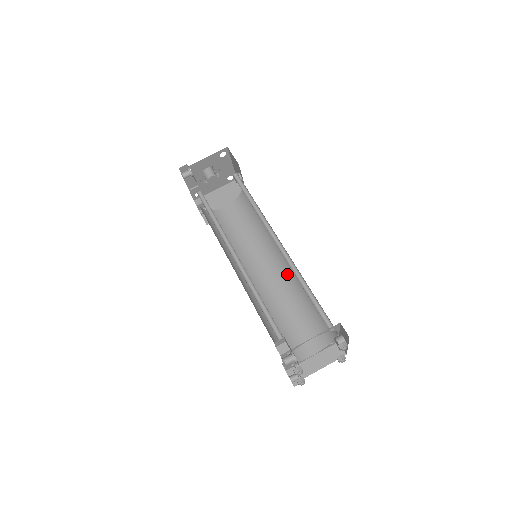
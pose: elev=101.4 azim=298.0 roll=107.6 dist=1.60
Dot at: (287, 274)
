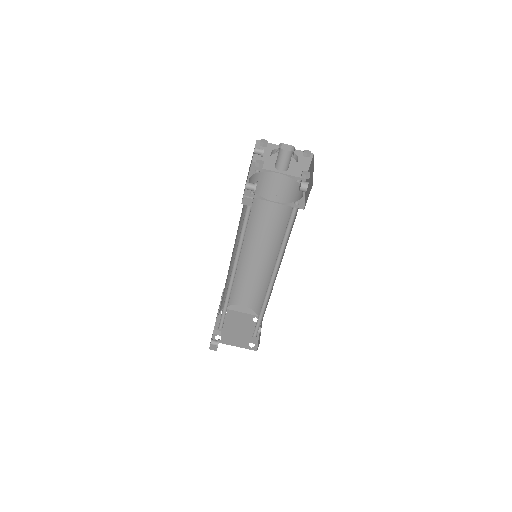
Dot at: (270, 266)
